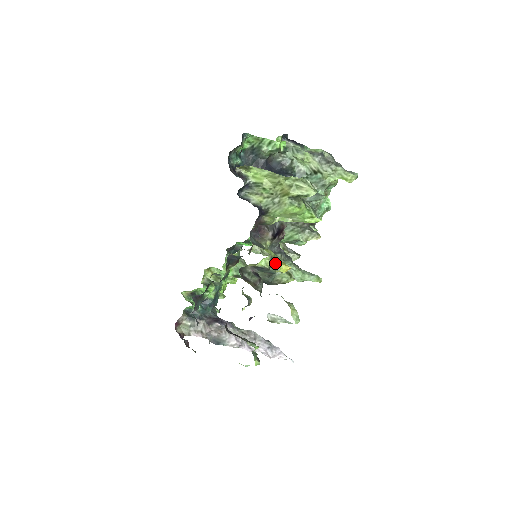
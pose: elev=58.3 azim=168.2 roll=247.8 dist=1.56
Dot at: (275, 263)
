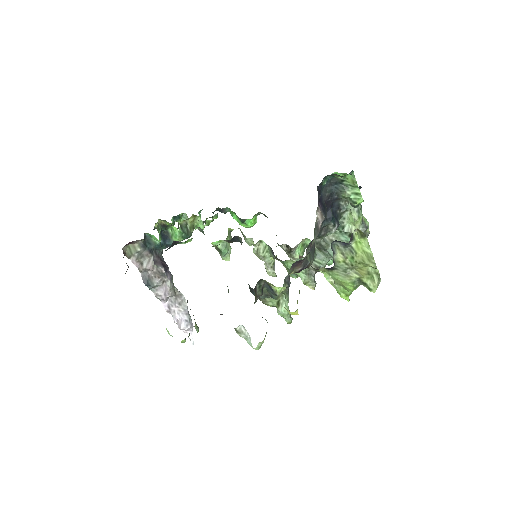
Dot at: (282, 293)
